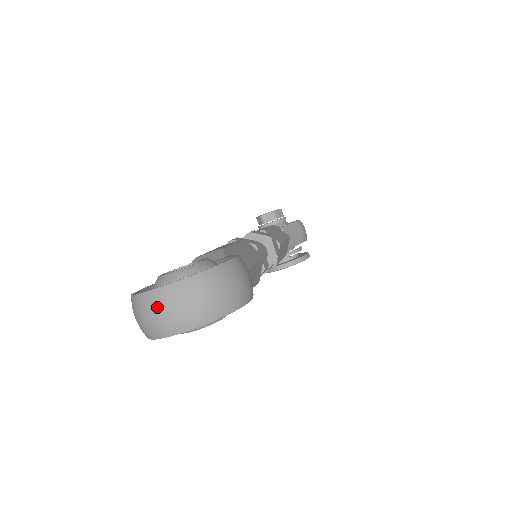
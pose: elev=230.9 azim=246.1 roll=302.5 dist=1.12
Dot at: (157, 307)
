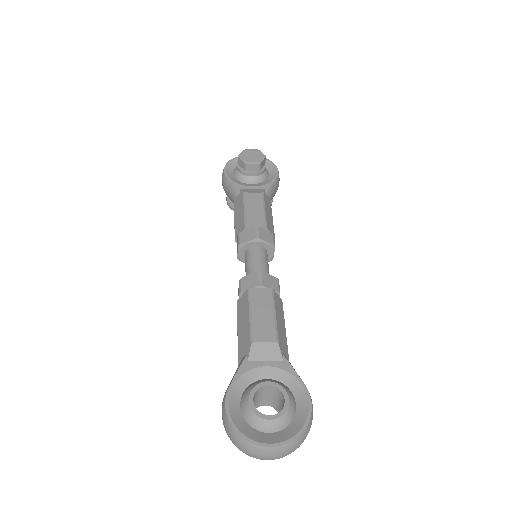
Dot at: (263, 455)
